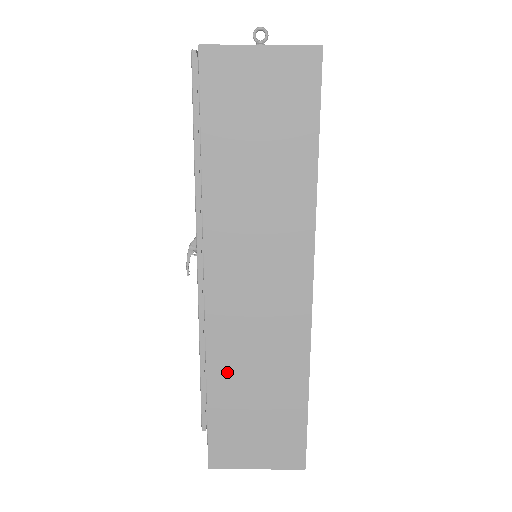
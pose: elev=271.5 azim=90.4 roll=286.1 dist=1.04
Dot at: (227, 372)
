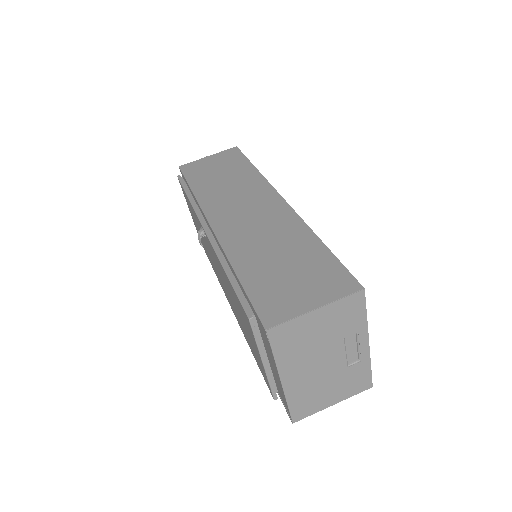
Dot at: (248, 257)
